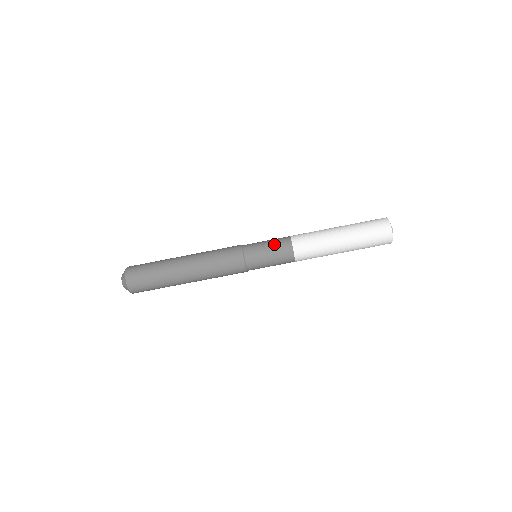
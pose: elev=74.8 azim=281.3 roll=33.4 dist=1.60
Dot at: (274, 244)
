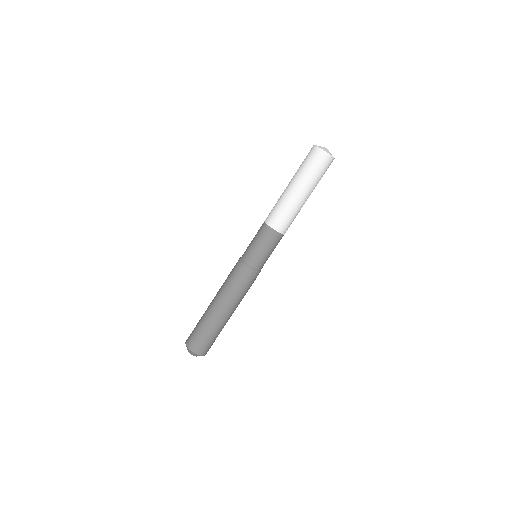
Dot at: (263, 242)
